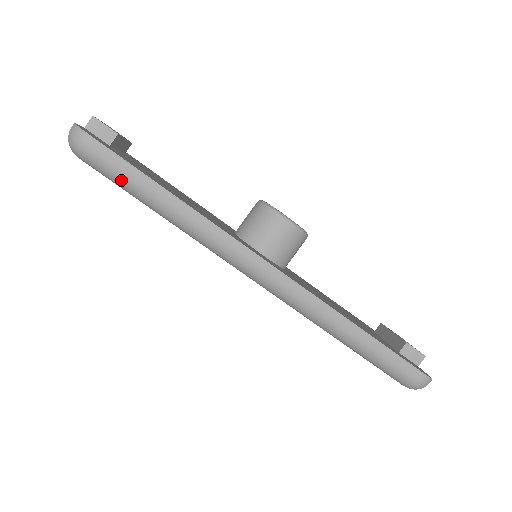
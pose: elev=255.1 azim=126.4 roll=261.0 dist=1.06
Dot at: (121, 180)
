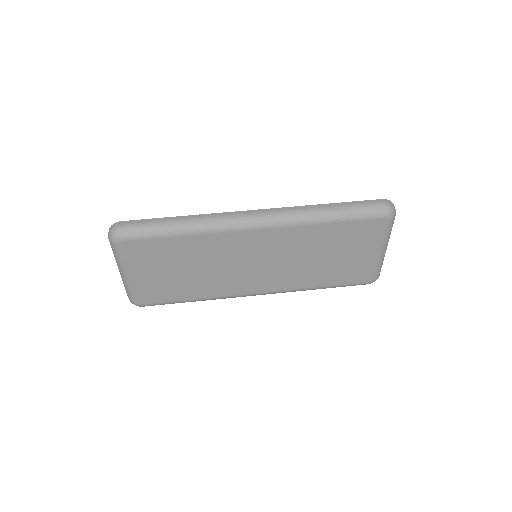
Dot at: (150, 229)
